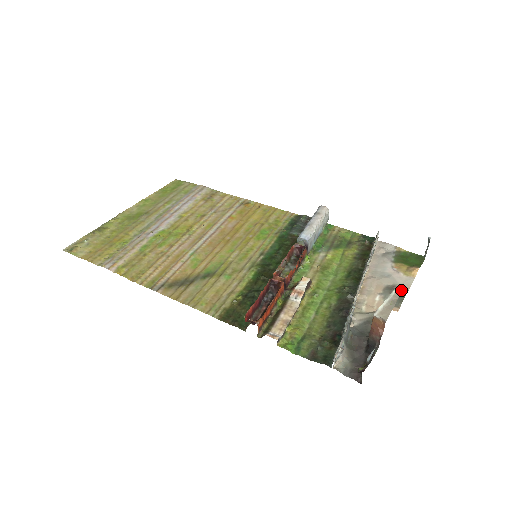
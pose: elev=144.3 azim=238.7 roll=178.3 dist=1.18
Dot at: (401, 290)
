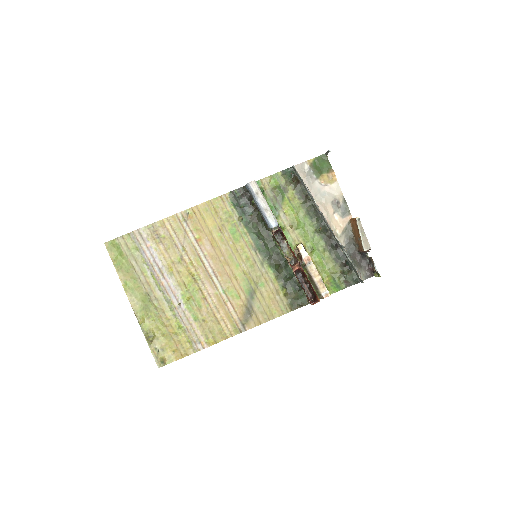
Dot at: (360, 221)
